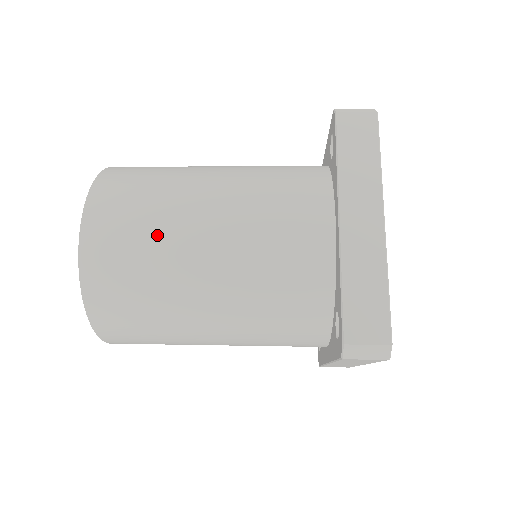
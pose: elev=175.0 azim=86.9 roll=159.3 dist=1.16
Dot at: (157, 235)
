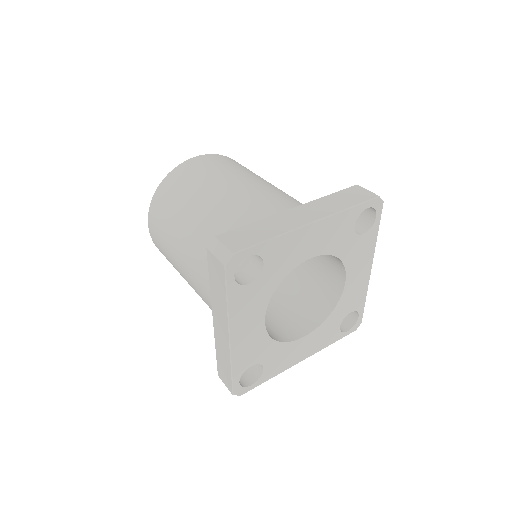
Dot at: (169, 255)
